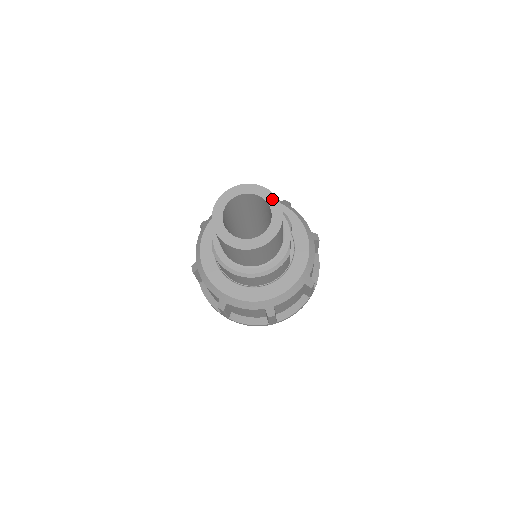
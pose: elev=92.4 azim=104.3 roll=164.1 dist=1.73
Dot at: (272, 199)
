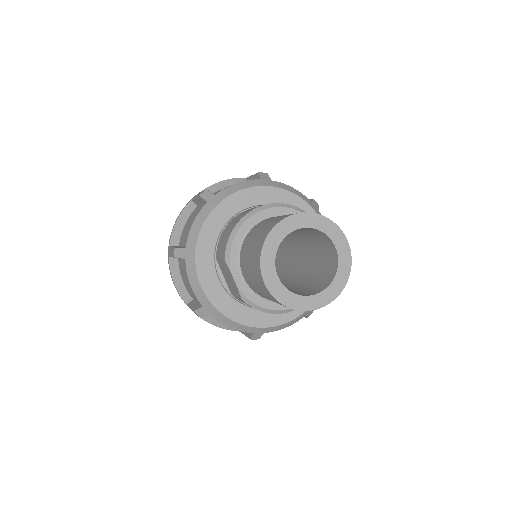
Dot at: (325, 224)
